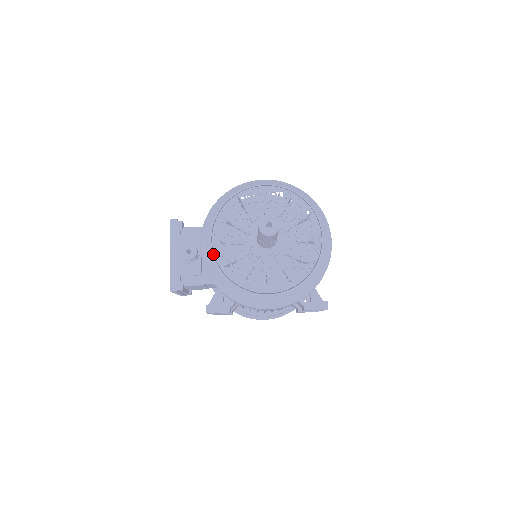
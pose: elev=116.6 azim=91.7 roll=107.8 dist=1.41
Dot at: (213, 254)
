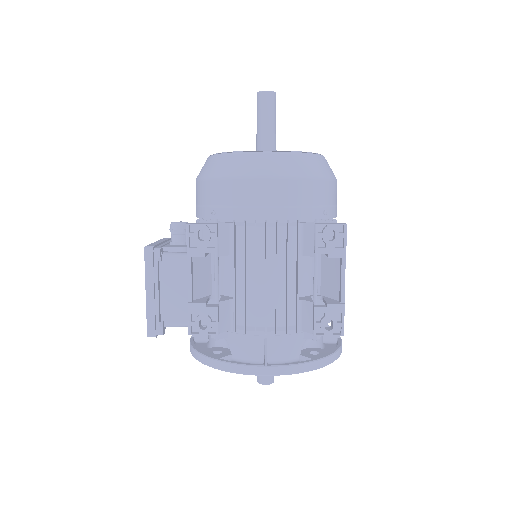
Dot at: occluded
